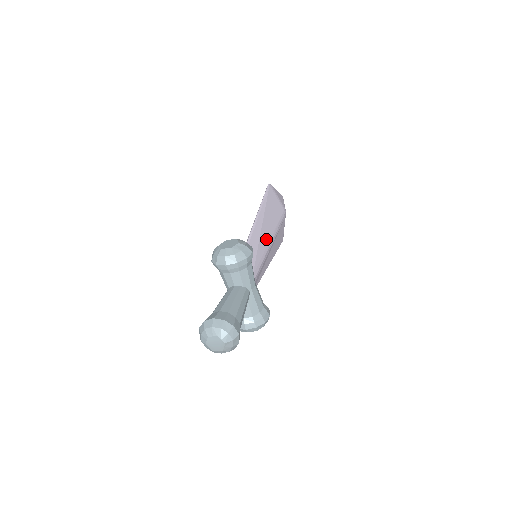
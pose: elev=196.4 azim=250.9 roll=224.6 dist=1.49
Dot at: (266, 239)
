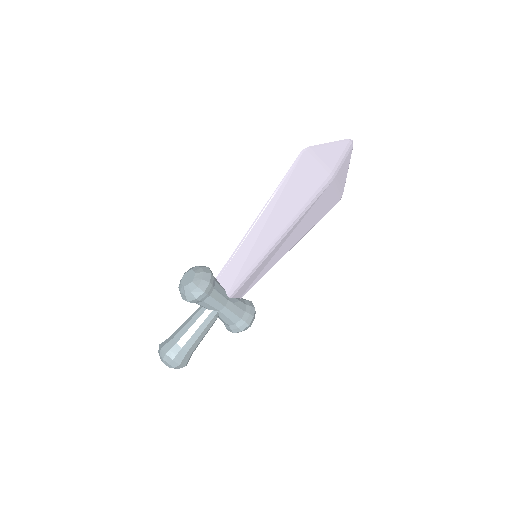
Dot at: (268, 239)
